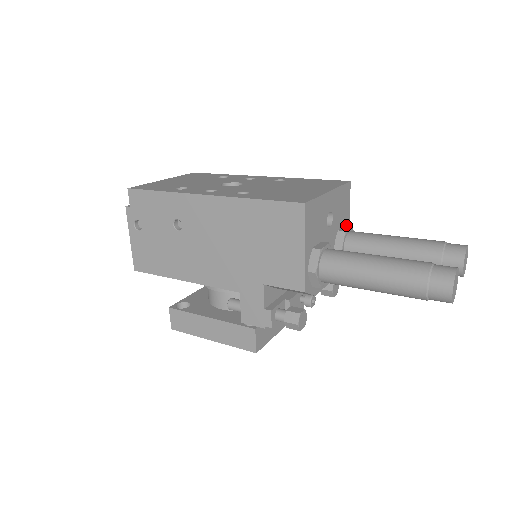
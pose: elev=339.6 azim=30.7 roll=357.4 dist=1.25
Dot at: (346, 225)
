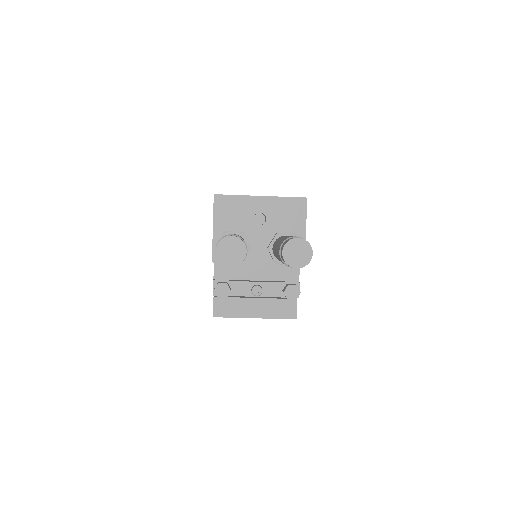
Dot at: (294, 233)
